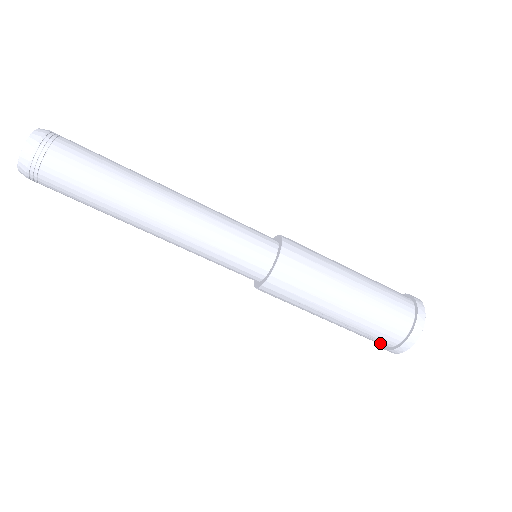
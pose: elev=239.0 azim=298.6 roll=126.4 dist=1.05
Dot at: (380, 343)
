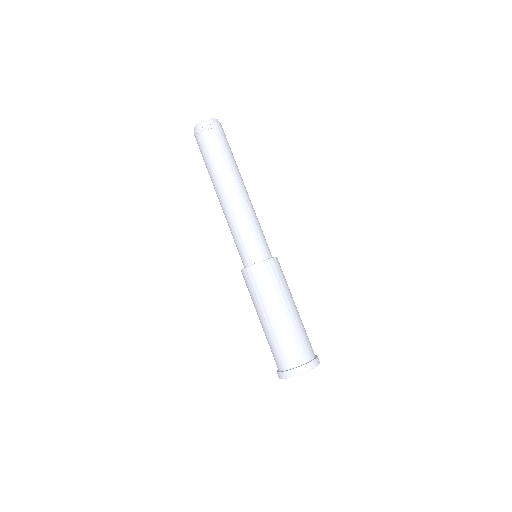
Dot at: (281, 363)
